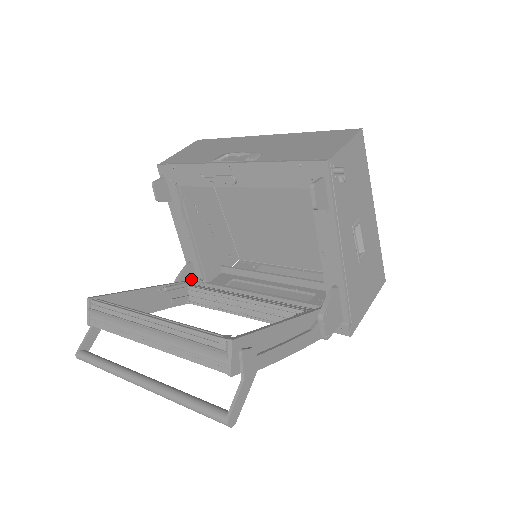
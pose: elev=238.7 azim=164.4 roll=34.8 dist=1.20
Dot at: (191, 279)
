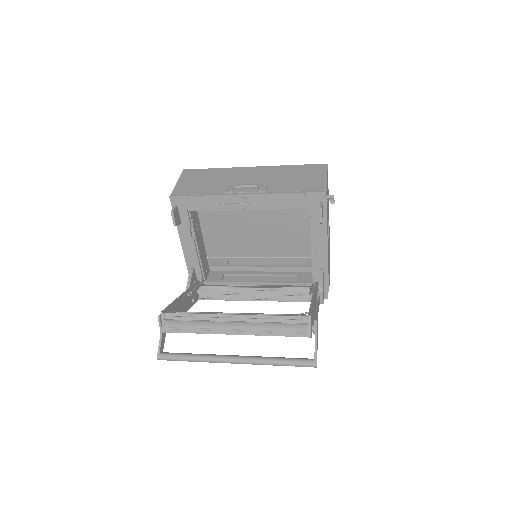
Dot at: (196, 281)
